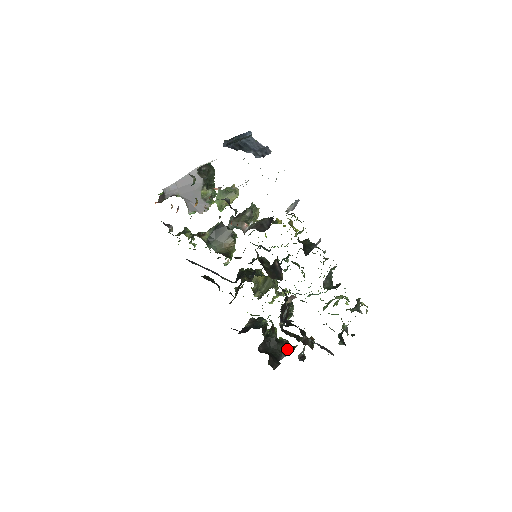
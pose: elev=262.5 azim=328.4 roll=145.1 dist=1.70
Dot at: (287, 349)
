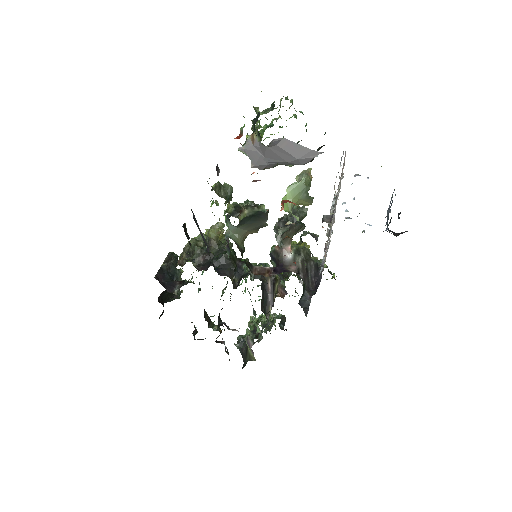
Dot at: occluded
